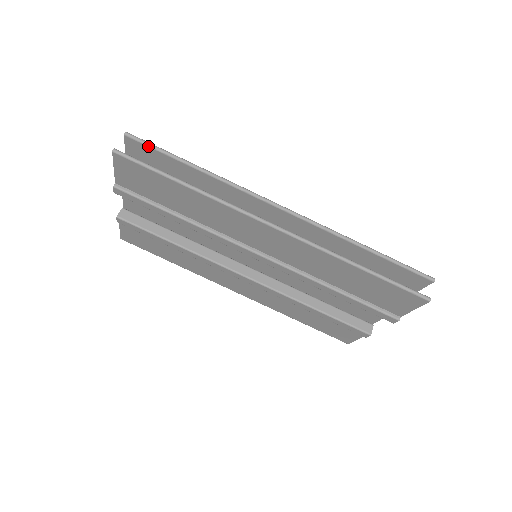
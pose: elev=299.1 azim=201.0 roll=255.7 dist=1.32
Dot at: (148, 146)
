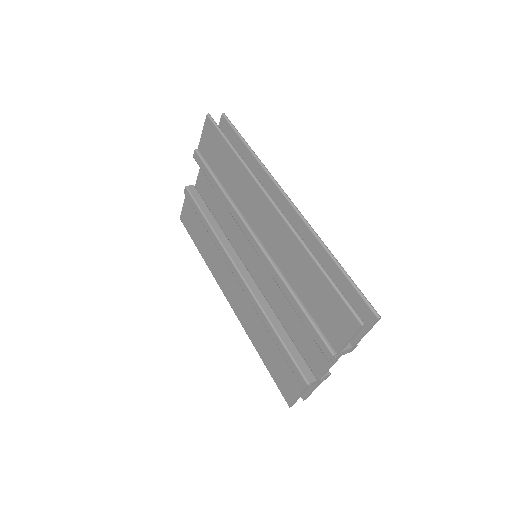
Dot at: (231, 125)
